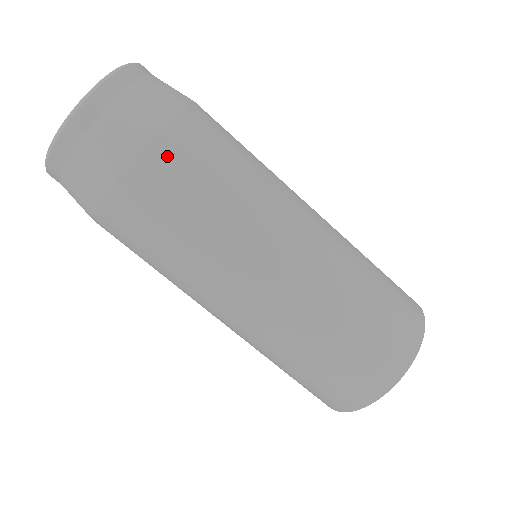
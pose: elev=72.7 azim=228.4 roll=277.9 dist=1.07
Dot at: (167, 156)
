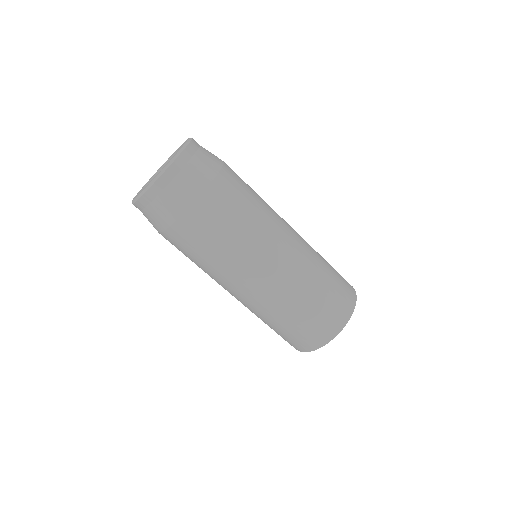
Dot at: (230, 179)
